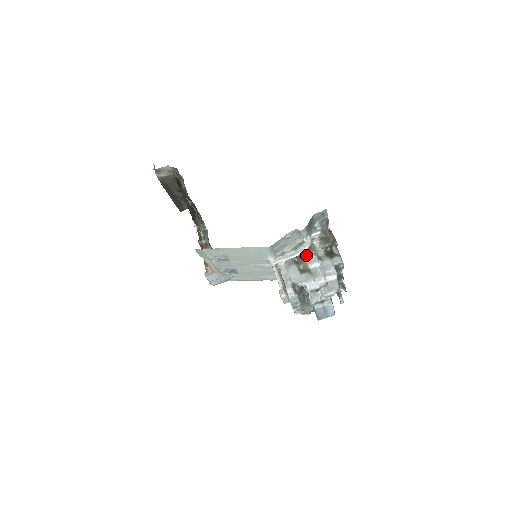
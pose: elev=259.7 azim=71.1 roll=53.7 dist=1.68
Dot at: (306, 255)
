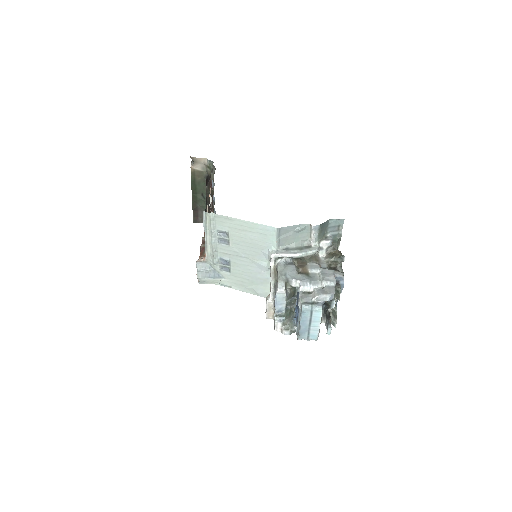
Dot at: (309, 260)
